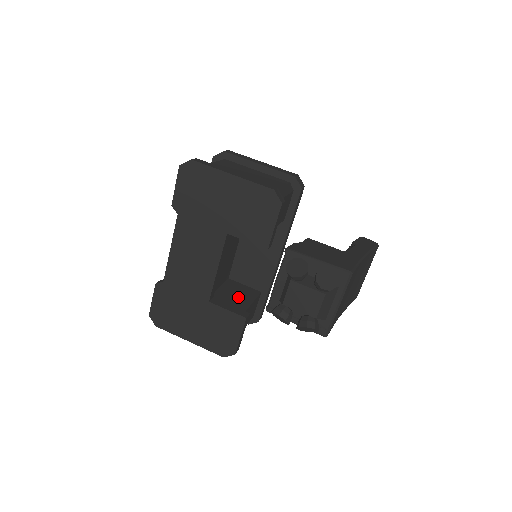
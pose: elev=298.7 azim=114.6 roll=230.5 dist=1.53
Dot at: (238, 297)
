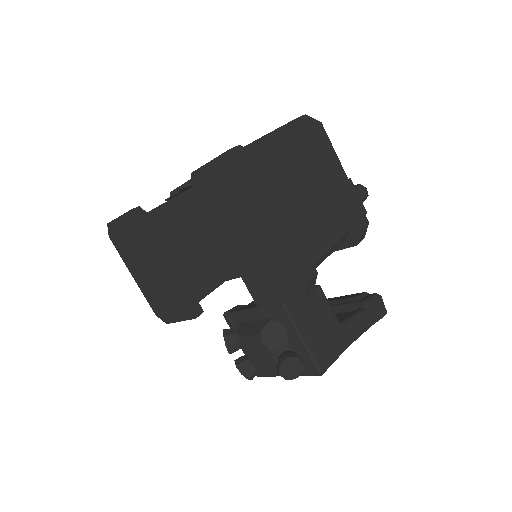
Dot at: (211, 270)
